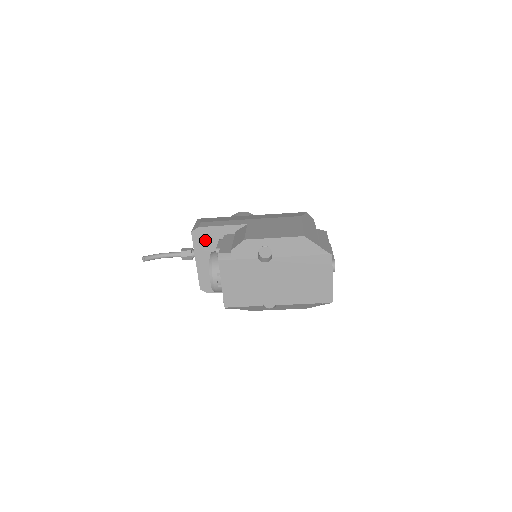
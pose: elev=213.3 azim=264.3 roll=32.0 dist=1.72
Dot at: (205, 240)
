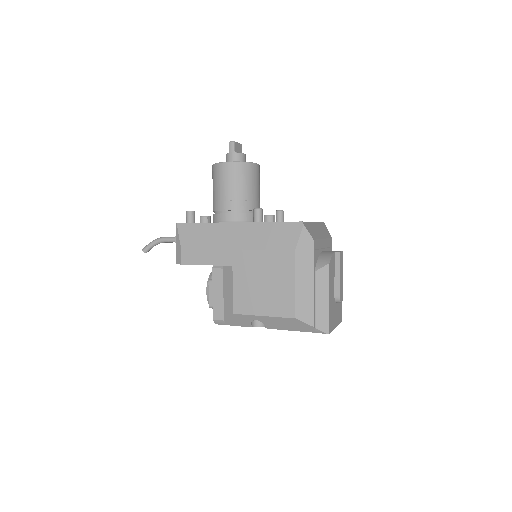
Dot at: occluded
